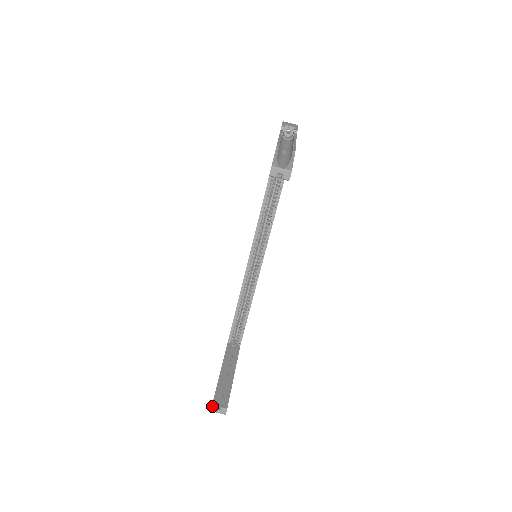
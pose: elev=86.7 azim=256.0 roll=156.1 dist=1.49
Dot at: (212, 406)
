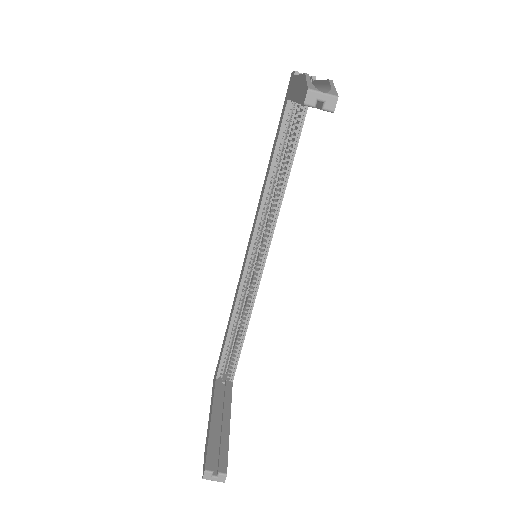
Dot at: (205, 471)
